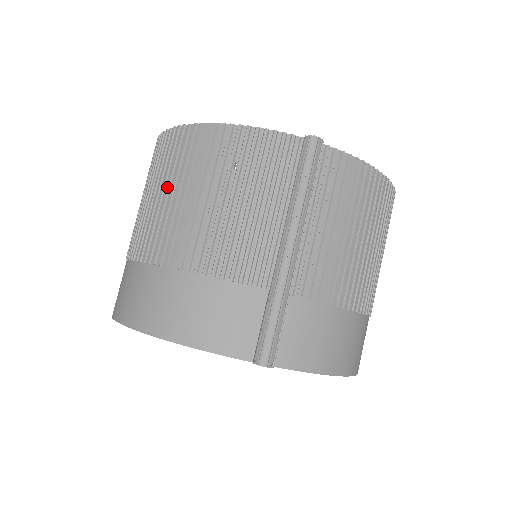
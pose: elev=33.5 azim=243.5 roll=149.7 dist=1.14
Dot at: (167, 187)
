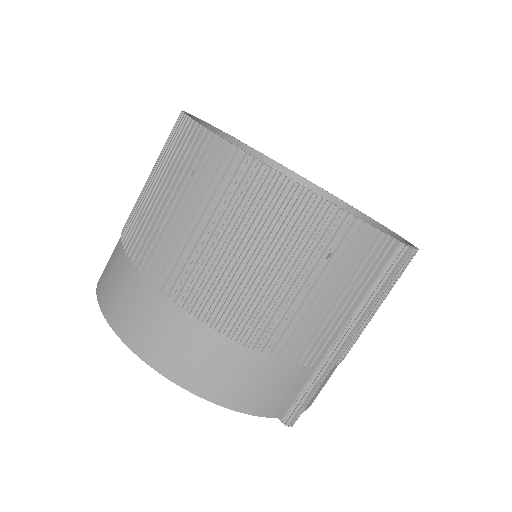
Dot at: (238, 242)
